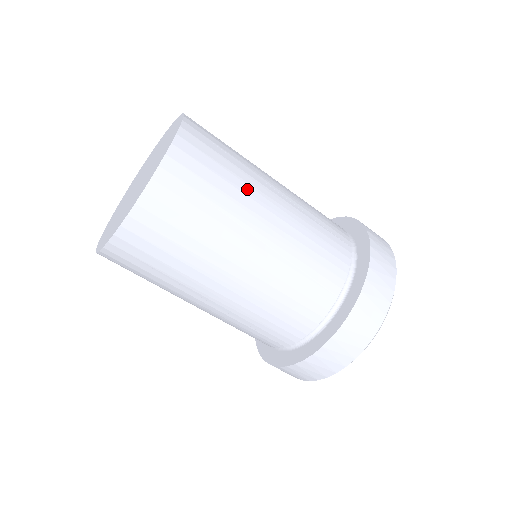
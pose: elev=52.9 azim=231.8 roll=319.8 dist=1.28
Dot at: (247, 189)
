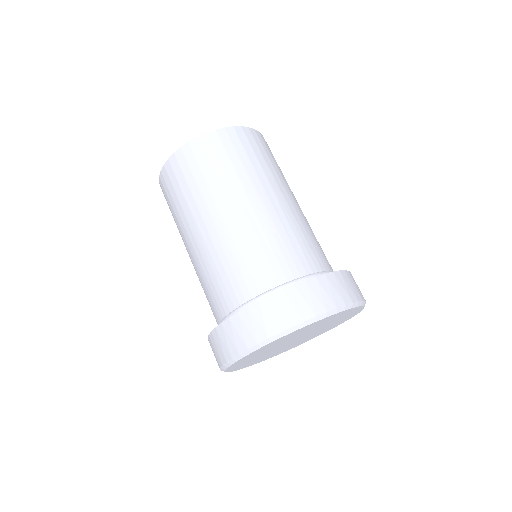
Dot at: (245, 180)
